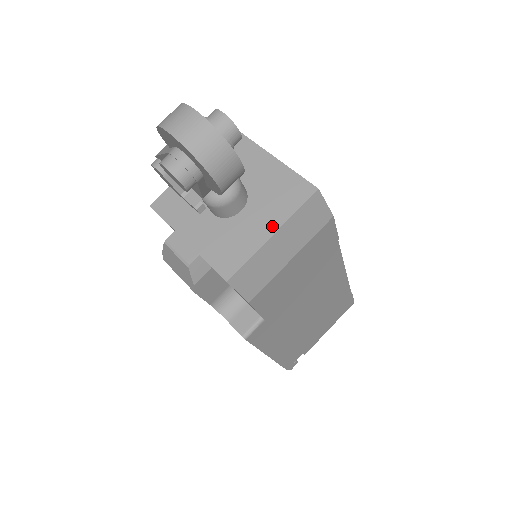
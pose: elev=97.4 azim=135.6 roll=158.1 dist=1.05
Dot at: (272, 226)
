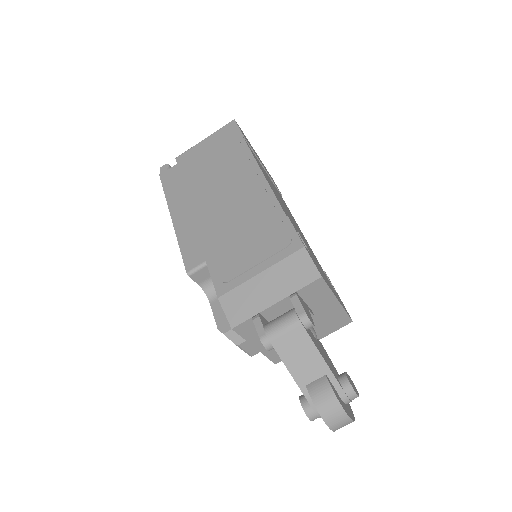
Dot at: occluded
